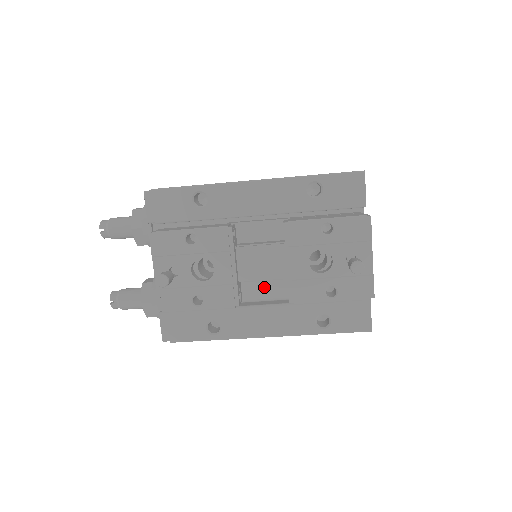
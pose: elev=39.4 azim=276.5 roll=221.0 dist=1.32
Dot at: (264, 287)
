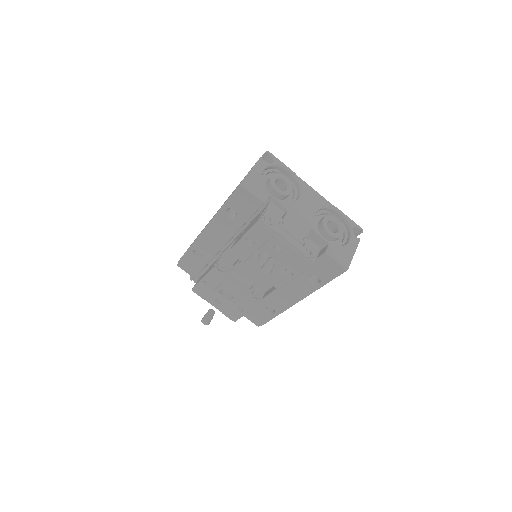
Dot at: occluded
